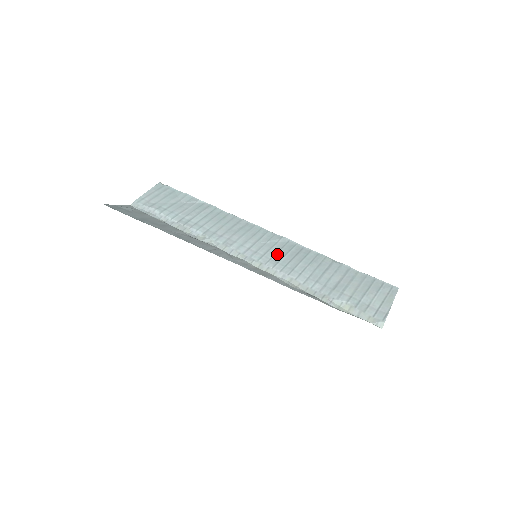
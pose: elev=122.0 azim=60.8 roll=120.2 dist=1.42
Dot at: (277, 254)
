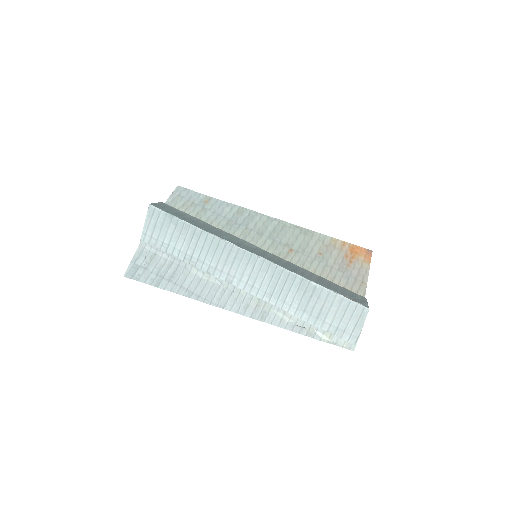
Dot at: (270, 286)
